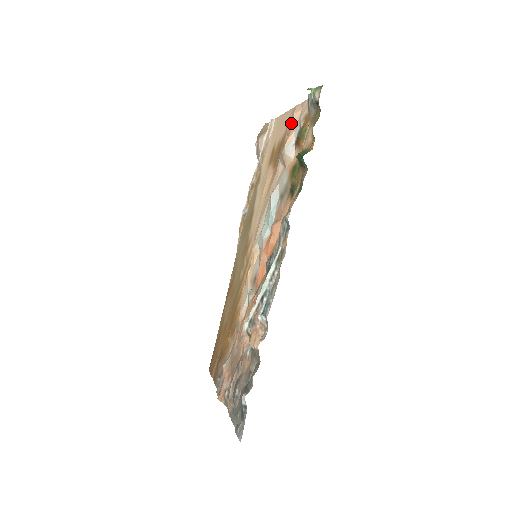
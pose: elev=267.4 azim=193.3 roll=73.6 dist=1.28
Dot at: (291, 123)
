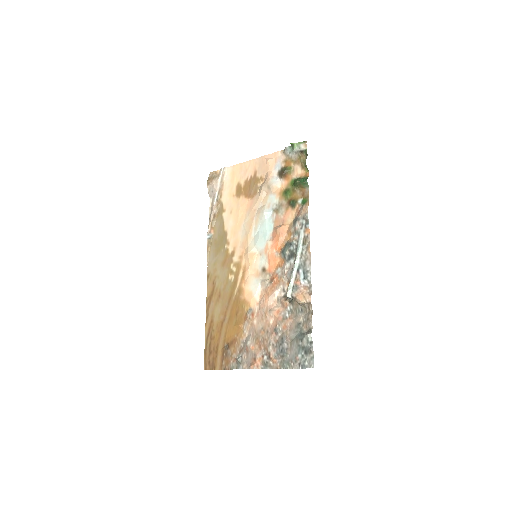
Dot at: (264, 166)
